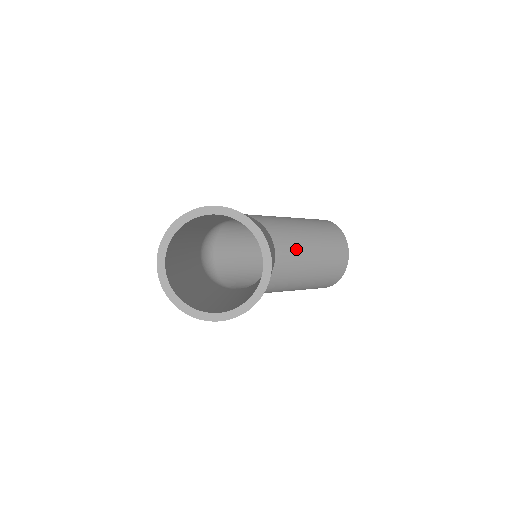
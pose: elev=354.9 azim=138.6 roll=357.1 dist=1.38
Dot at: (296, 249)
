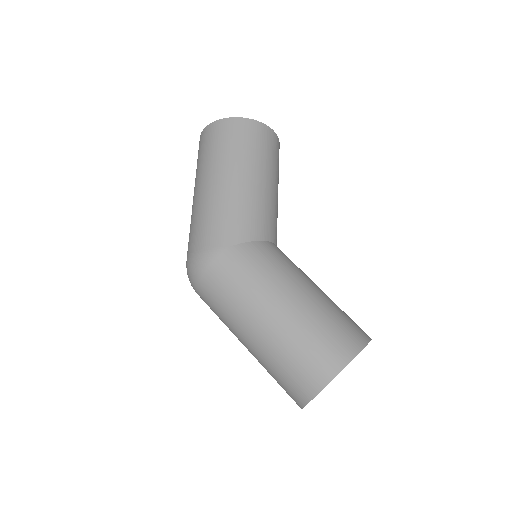
Dot at: (277, 216)
